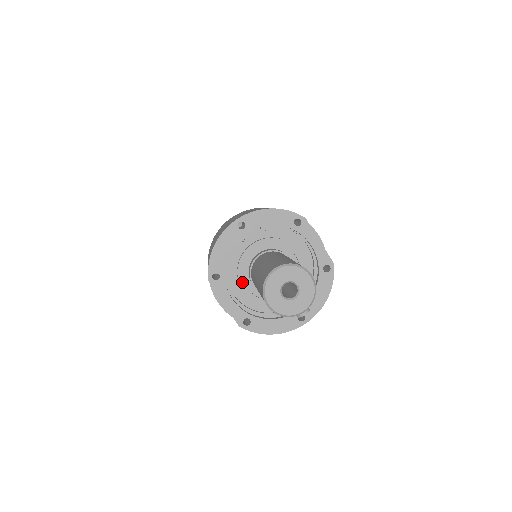
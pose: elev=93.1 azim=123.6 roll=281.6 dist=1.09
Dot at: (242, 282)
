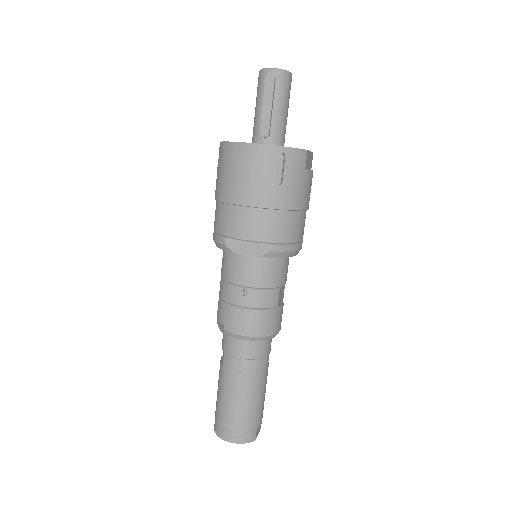
Dot at: occluded
